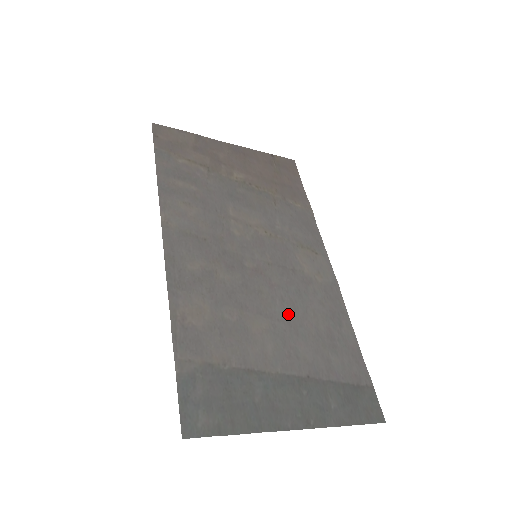
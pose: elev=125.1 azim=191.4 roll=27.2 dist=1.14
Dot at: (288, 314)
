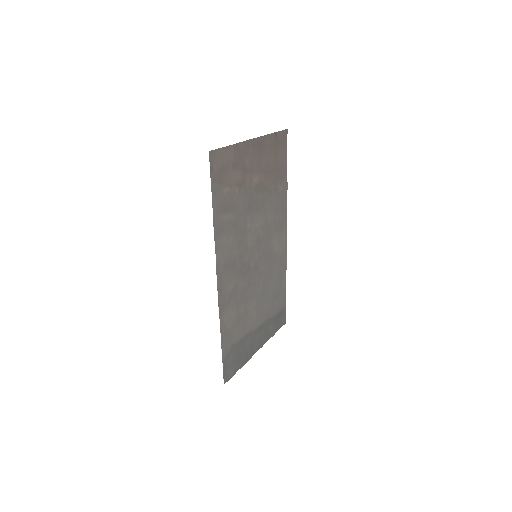
Dot at: (264, 289)
